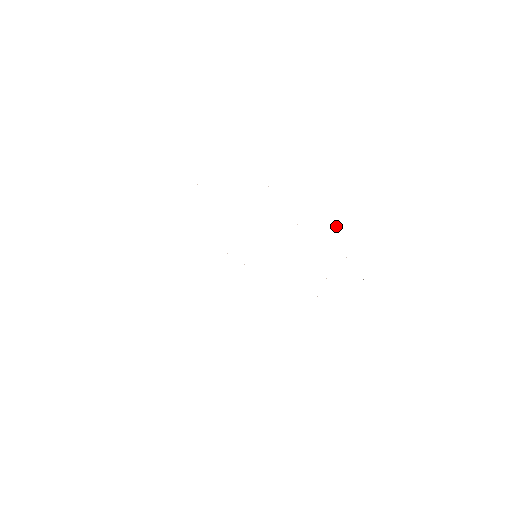
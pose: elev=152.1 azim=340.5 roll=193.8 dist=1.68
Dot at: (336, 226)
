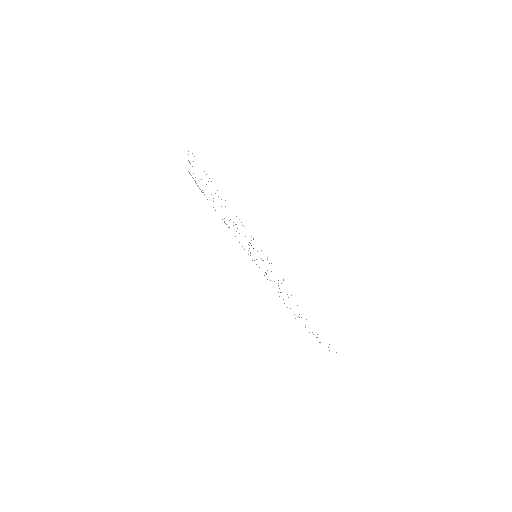
Dot at: occluded
